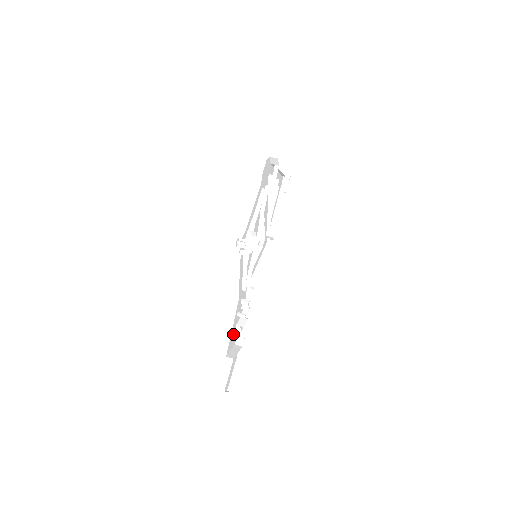
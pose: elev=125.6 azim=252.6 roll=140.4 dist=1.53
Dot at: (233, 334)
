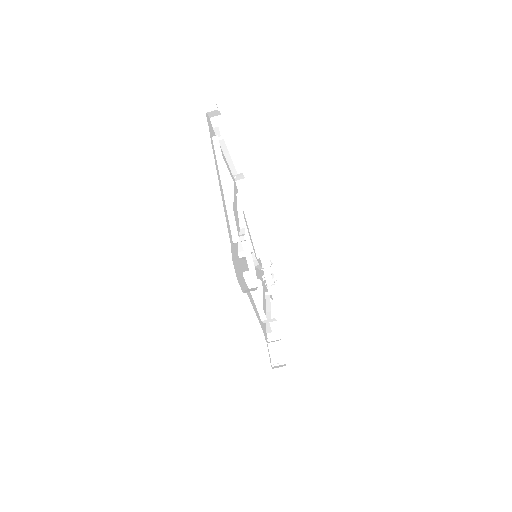
Dot at: occluded
